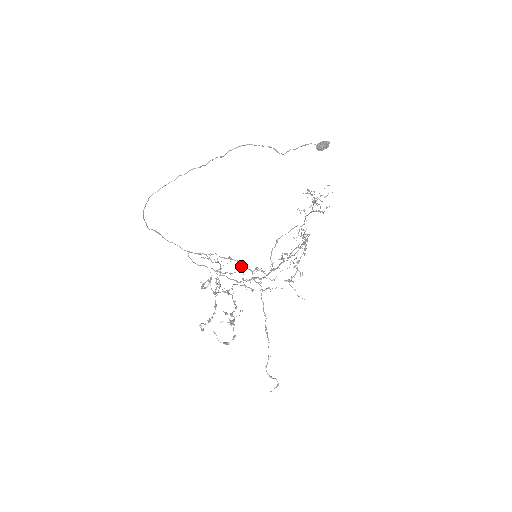
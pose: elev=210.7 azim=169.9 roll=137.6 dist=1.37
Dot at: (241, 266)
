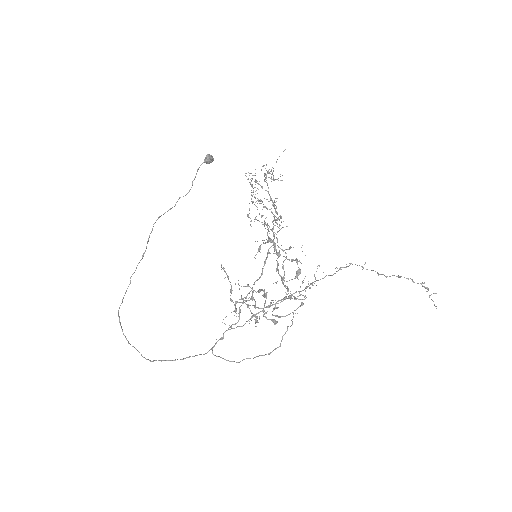
Dot at: occluded
